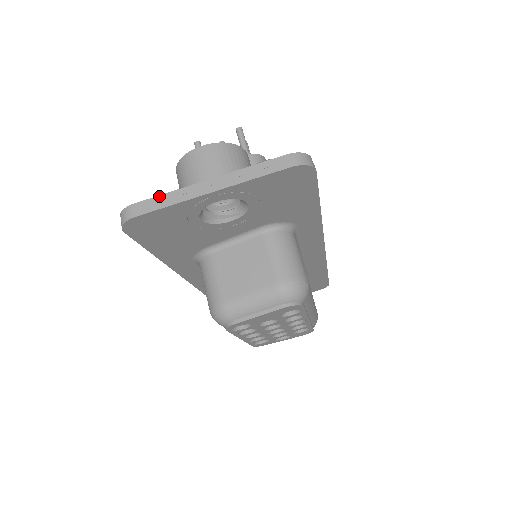
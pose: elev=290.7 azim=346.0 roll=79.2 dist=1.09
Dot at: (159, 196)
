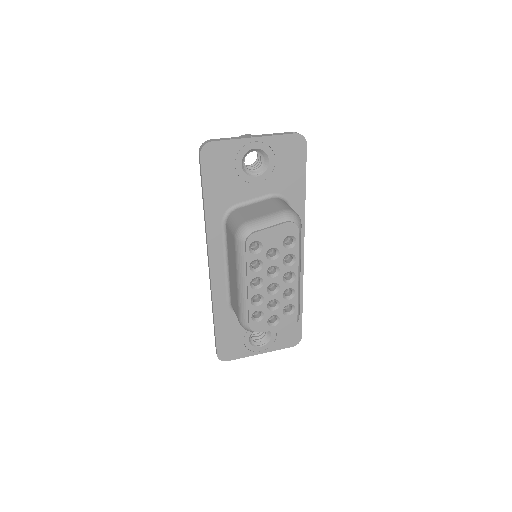
Dot at: (225, 138)
